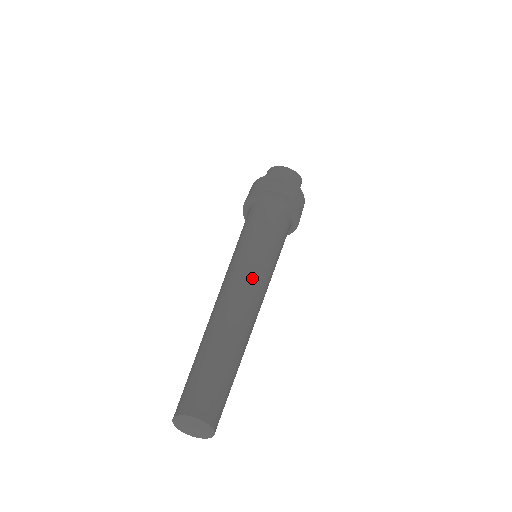
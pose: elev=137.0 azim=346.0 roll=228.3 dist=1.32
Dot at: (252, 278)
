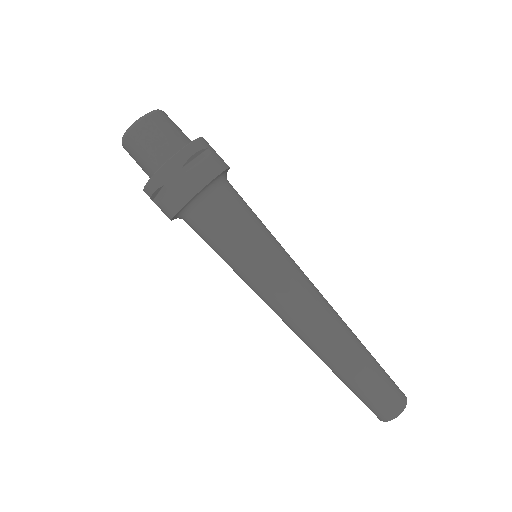
Dot at: (311, 286)
